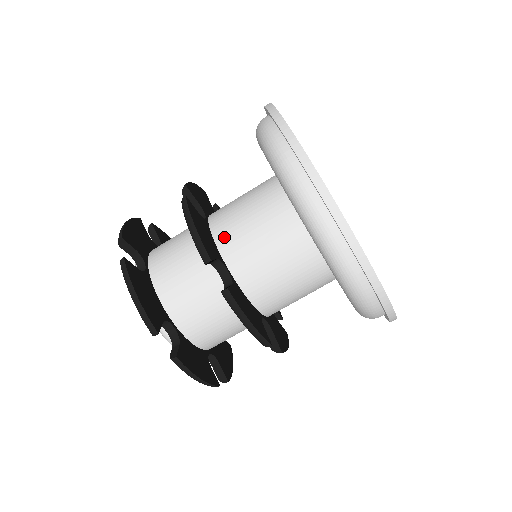
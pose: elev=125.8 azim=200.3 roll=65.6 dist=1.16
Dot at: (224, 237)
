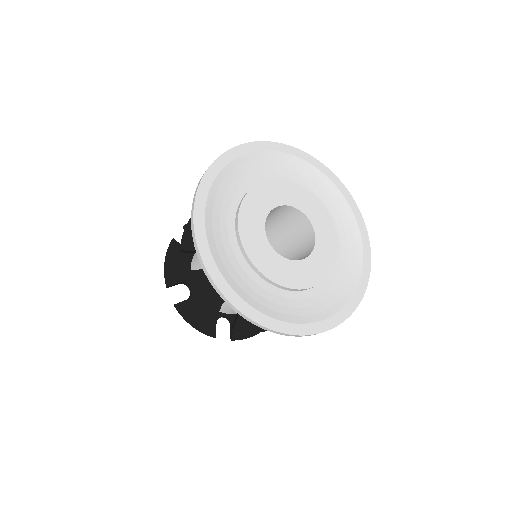
Dot at: occluded
